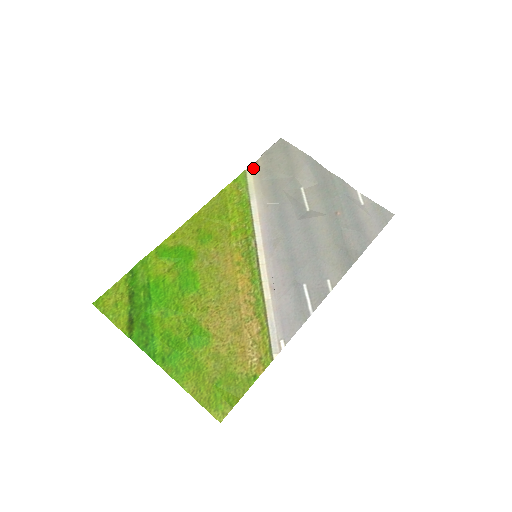
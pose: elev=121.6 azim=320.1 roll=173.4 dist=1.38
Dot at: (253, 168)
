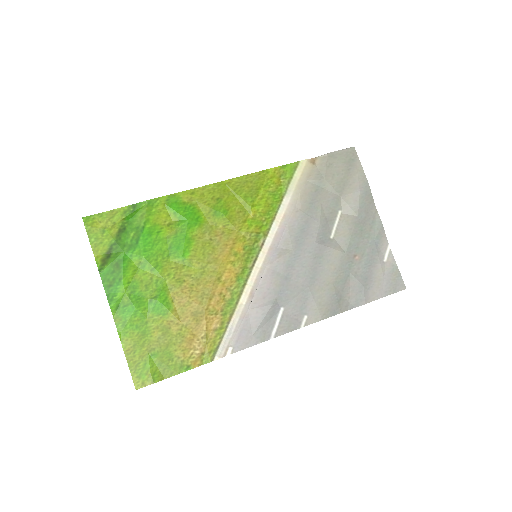
Dot at: (308, 163)
